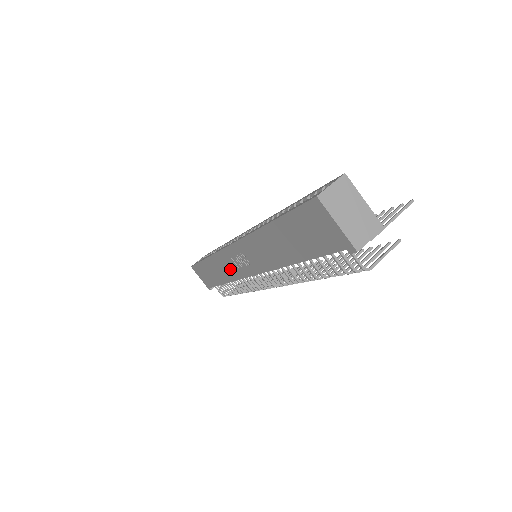
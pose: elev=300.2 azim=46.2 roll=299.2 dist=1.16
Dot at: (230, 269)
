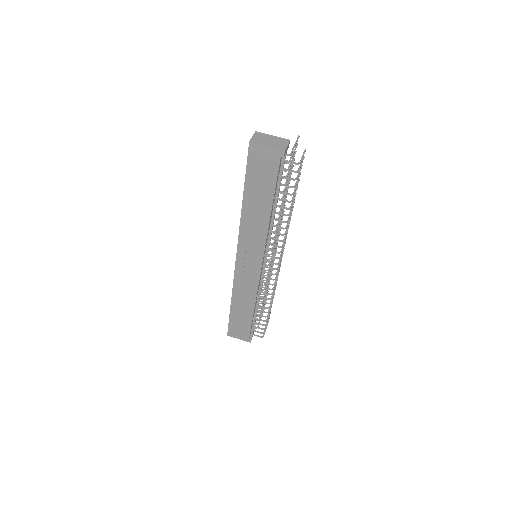
Dot at: (248, 285)
